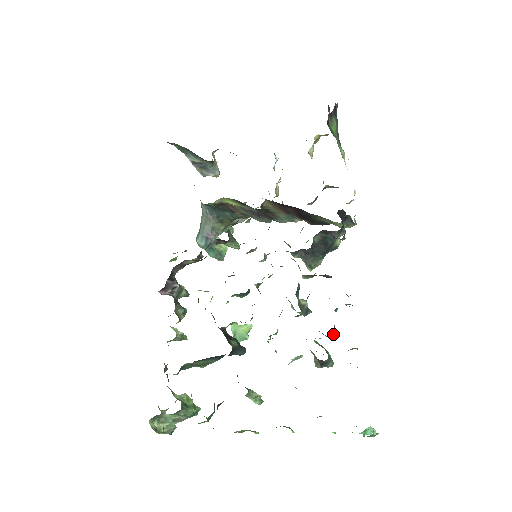
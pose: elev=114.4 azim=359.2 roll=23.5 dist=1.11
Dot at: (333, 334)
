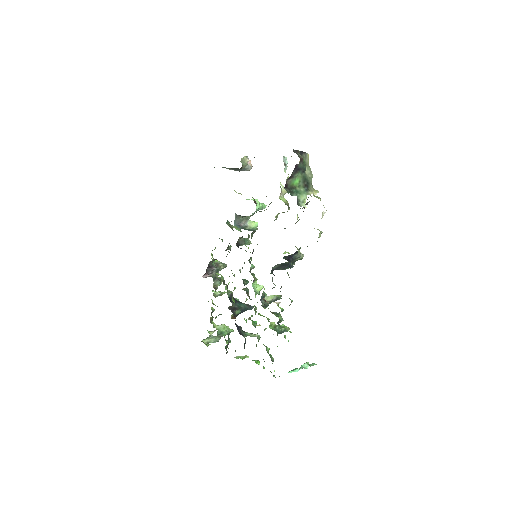
Dot at: occluded
